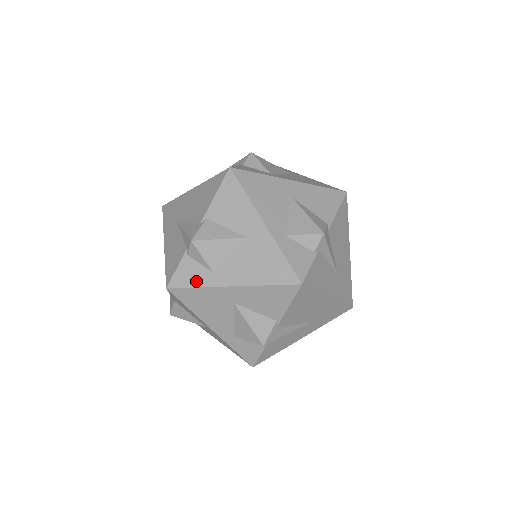
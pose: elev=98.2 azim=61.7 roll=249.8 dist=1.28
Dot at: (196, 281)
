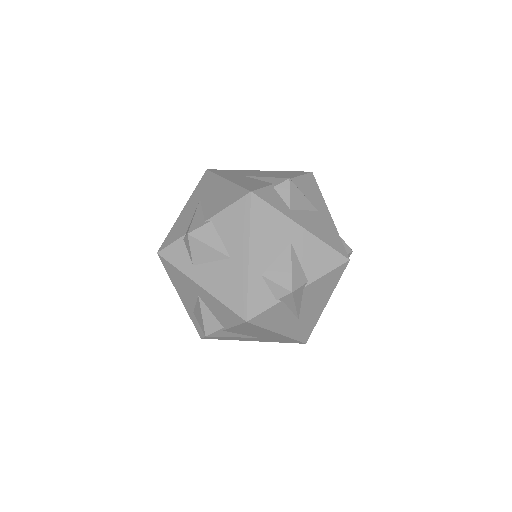
Dot at: (179, 263)
